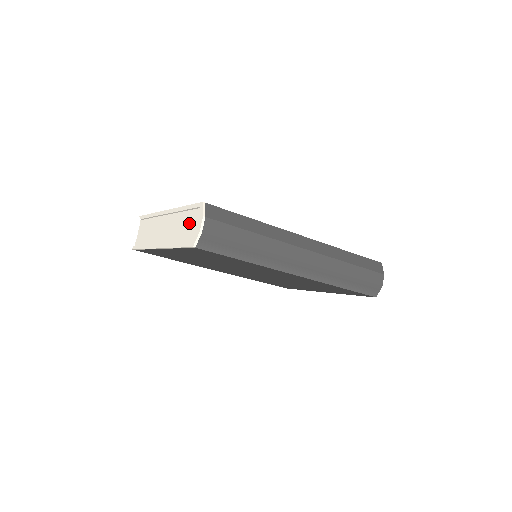
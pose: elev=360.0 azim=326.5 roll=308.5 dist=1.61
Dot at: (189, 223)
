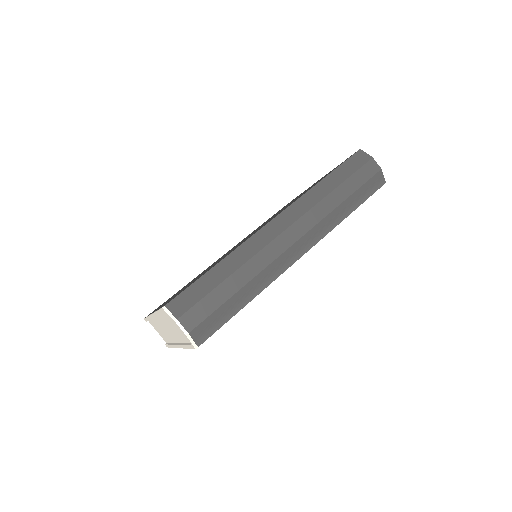
Dot at: (174, 325)
